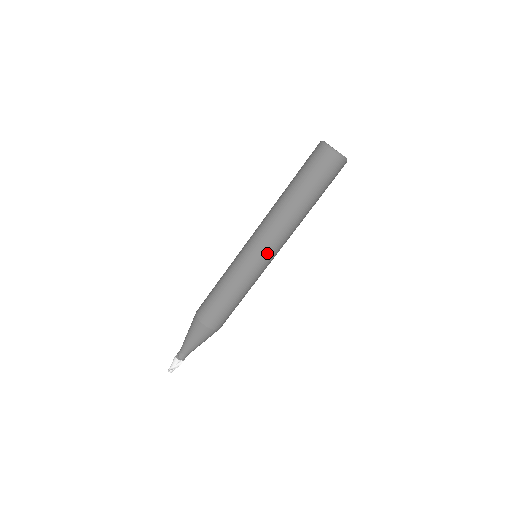
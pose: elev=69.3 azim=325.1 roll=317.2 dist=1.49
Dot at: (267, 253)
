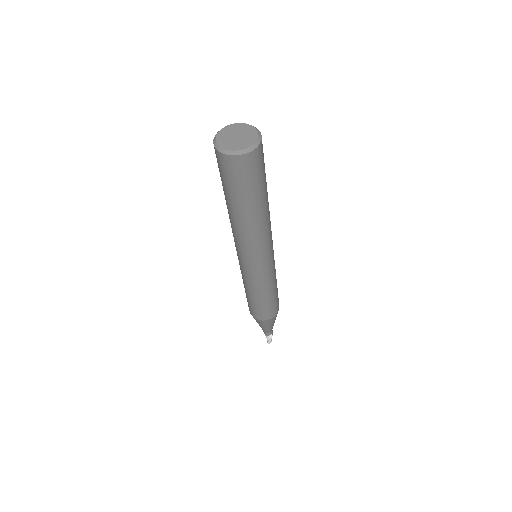
Dot at: (253, 261)
